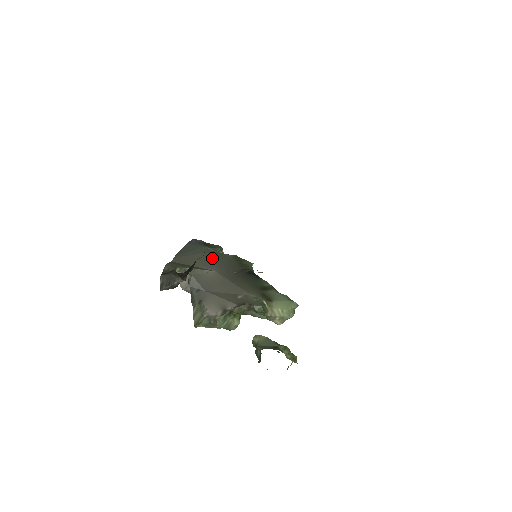
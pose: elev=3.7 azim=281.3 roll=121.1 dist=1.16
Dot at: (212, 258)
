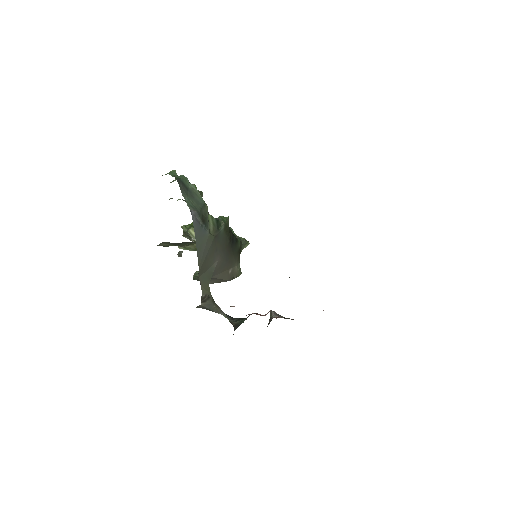
Dot at: (215, 246)
